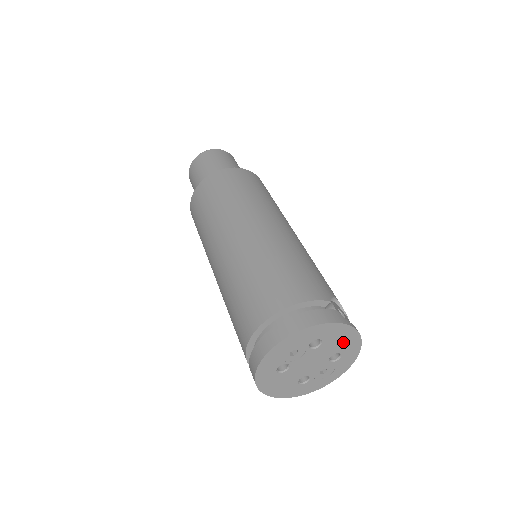
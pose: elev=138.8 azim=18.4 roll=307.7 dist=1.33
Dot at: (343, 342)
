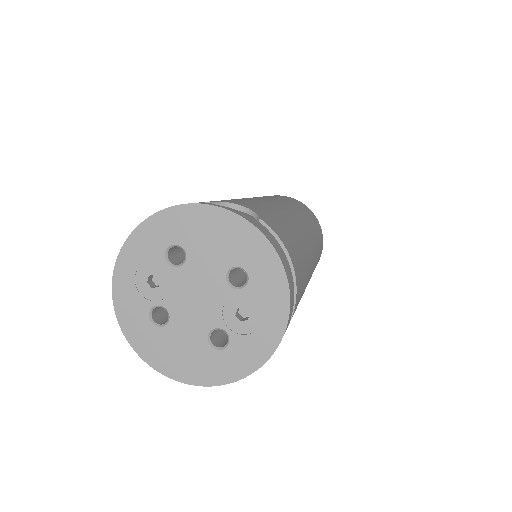
Dot at: (224, 241)
